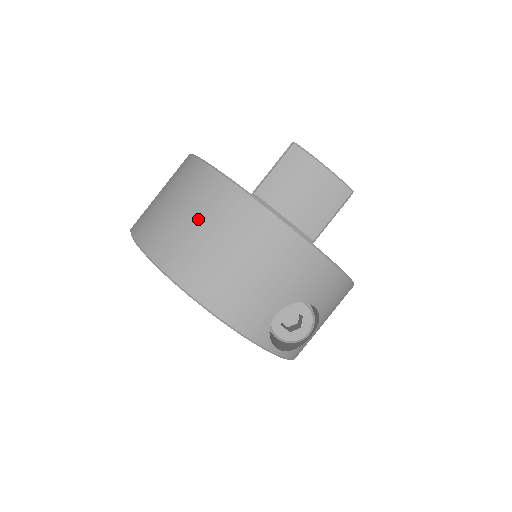
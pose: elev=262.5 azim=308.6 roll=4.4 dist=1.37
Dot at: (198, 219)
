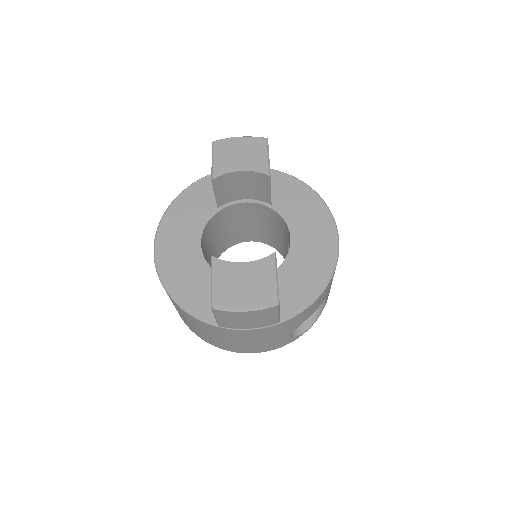
Dot at: (203, 331)
